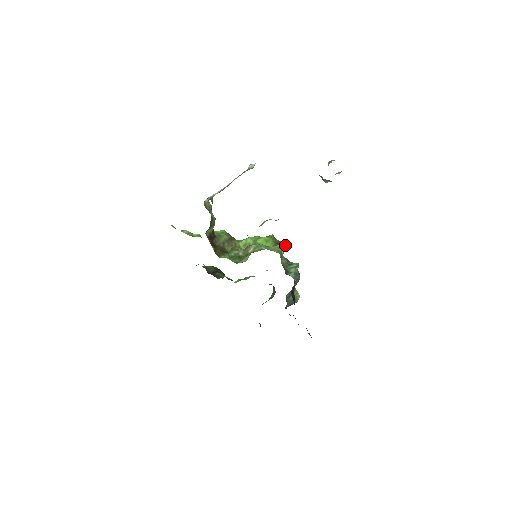
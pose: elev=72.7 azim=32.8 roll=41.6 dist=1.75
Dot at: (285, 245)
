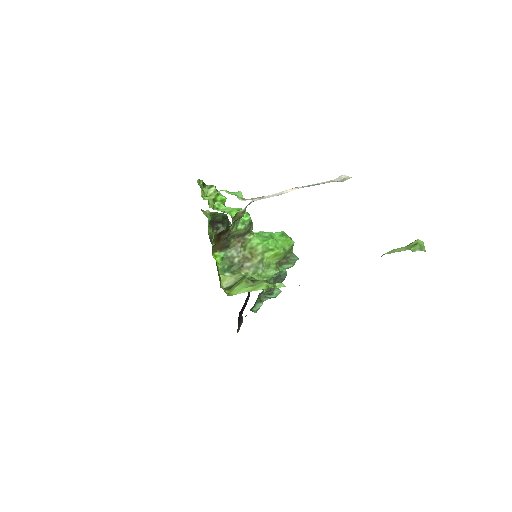
Dot at: (289, 267)
